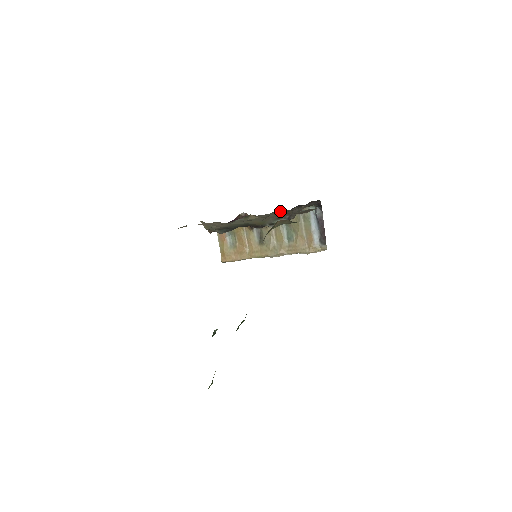
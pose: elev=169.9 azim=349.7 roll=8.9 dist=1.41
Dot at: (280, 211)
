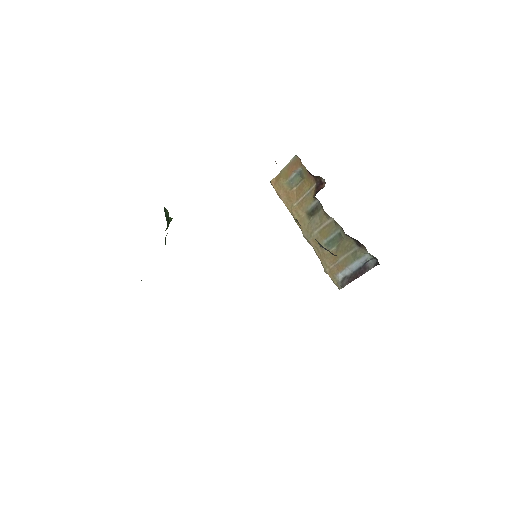
Dot at: occluded
